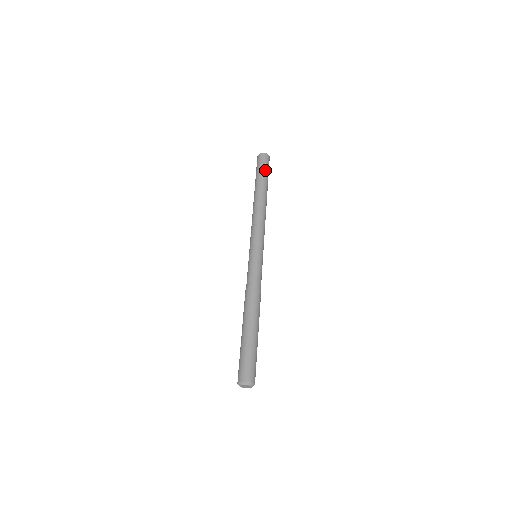
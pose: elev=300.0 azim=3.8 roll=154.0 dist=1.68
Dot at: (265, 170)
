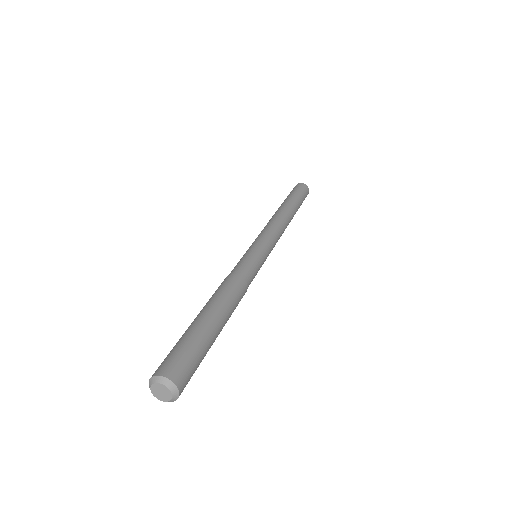
Dot at: (301, 196)
